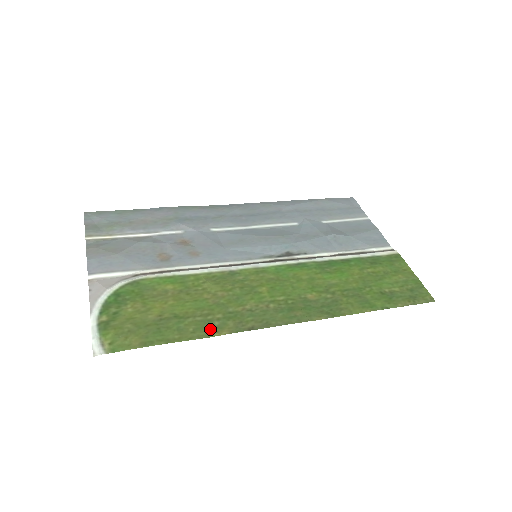
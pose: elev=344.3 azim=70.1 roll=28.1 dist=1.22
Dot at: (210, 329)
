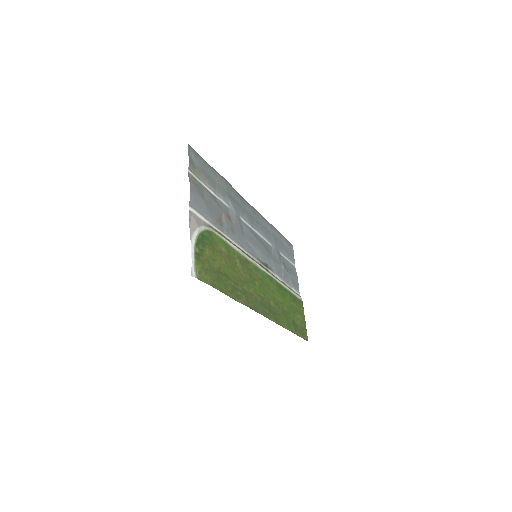
Dot at: (237, 295)
